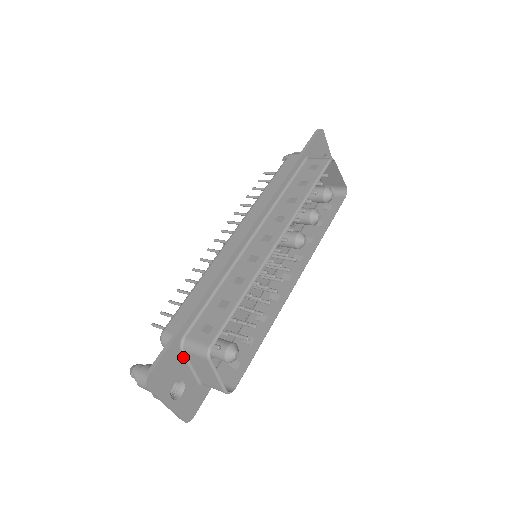
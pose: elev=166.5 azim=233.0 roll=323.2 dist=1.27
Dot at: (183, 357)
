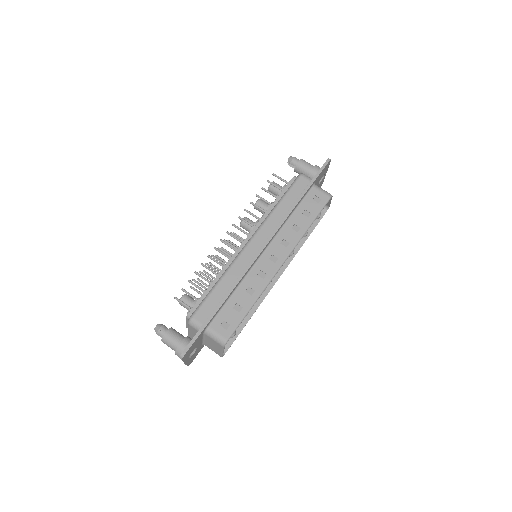
Dot at: (202, 336)
